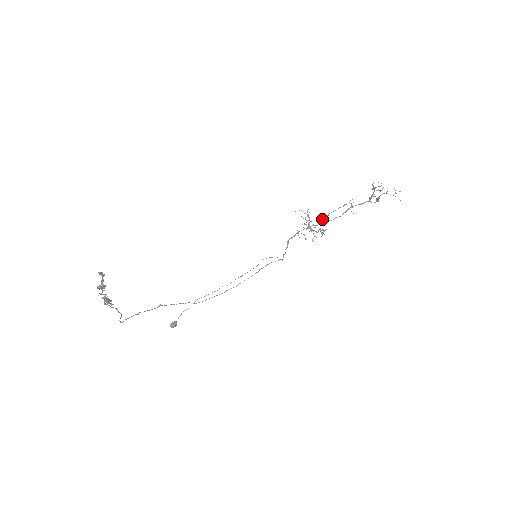
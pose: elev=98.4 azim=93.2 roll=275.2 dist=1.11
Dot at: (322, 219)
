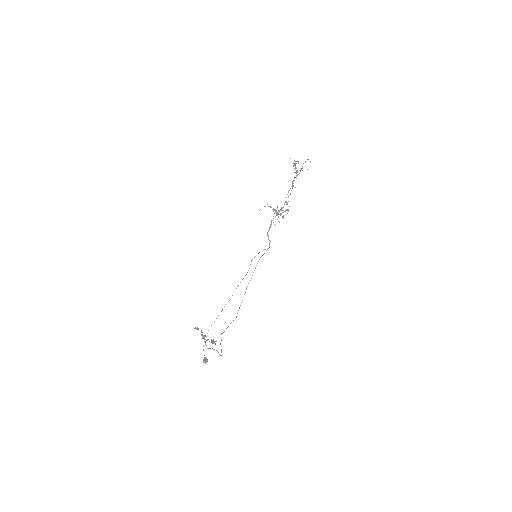
Dot at: occluded
